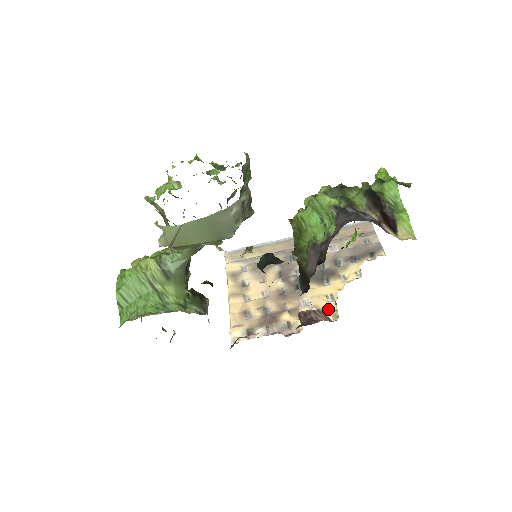
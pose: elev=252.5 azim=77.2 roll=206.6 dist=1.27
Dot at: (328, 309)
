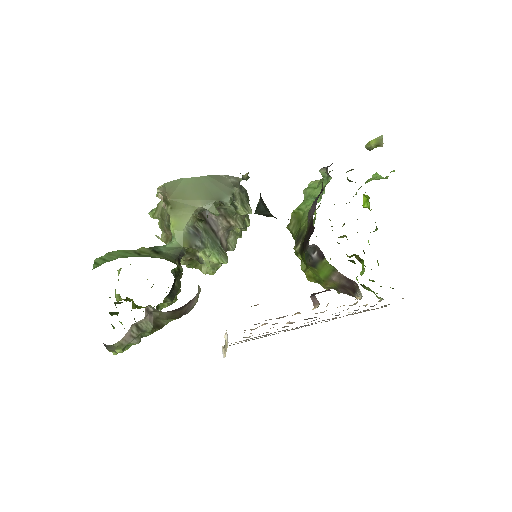
Dot at: occluded
